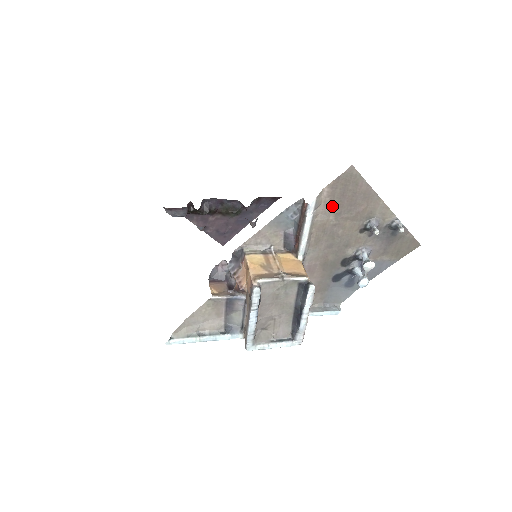
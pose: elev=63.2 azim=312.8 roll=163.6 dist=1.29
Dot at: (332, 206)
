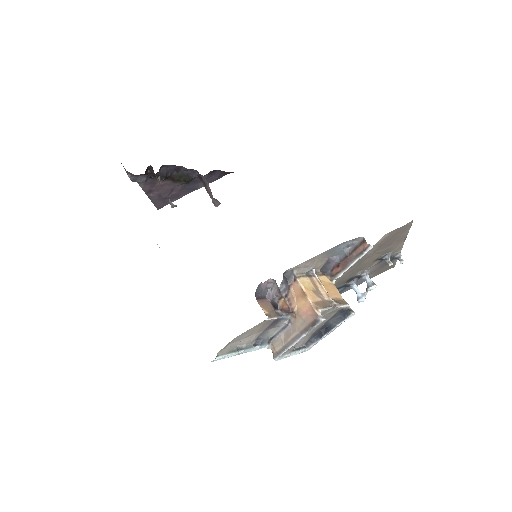
Dot at: (379, 245)
